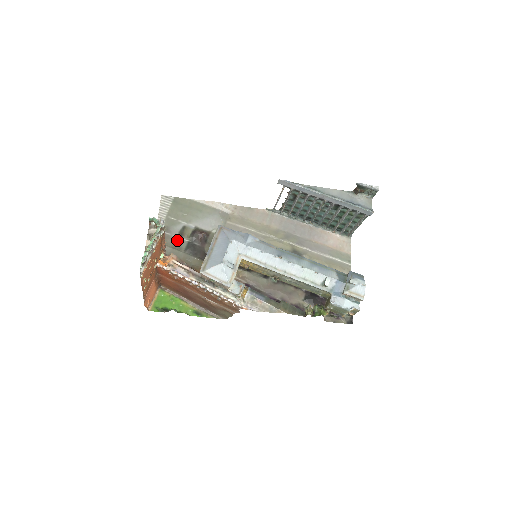
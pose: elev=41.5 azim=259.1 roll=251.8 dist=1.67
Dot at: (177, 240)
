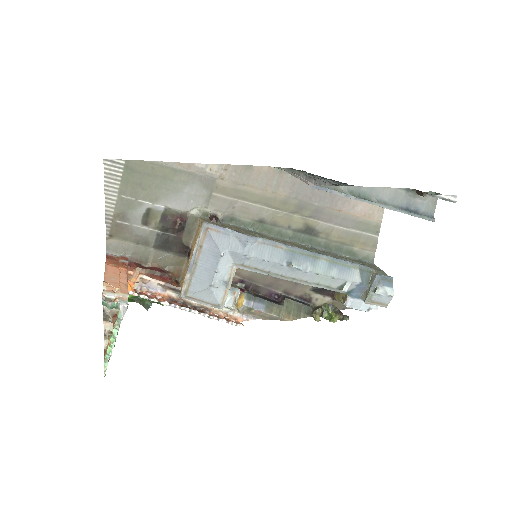
Dot at: (140, 231)
